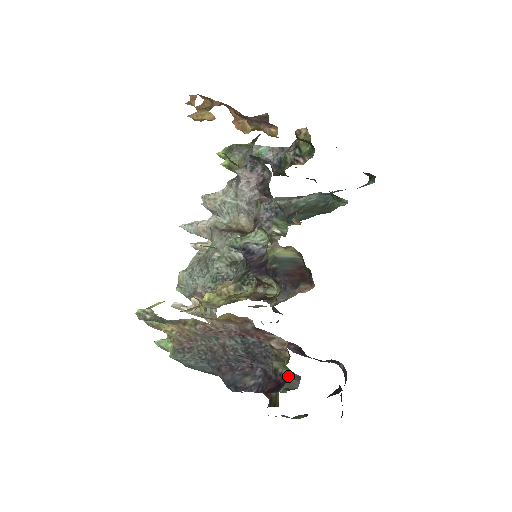
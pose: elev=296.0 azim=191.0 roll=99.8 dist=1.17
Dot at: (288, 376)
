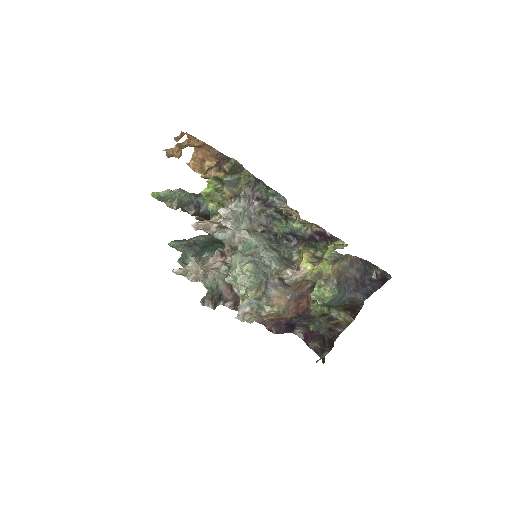
Dot at: (383, 273)
